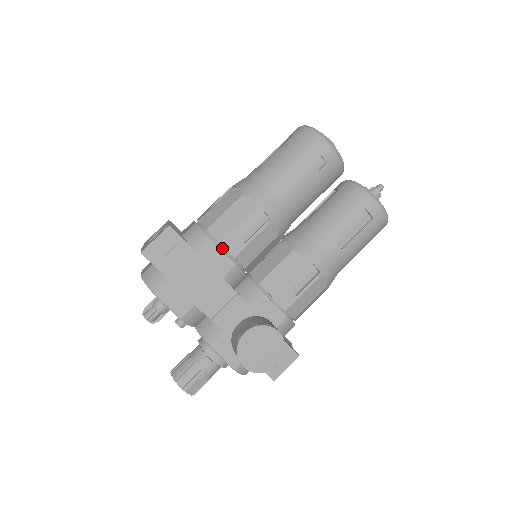
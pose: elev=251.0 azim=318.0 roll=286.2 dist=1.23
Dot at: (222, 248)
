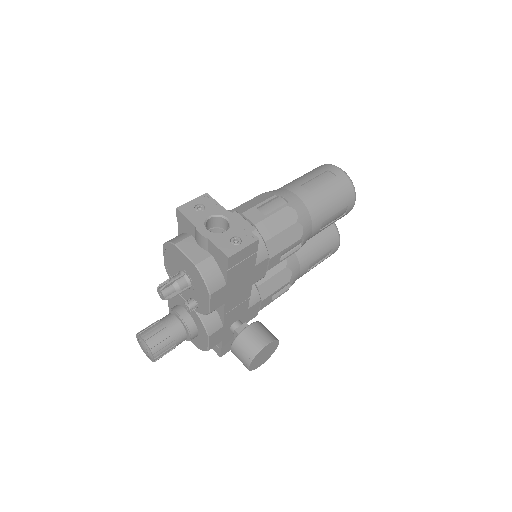
Dot at: (267, 262)
